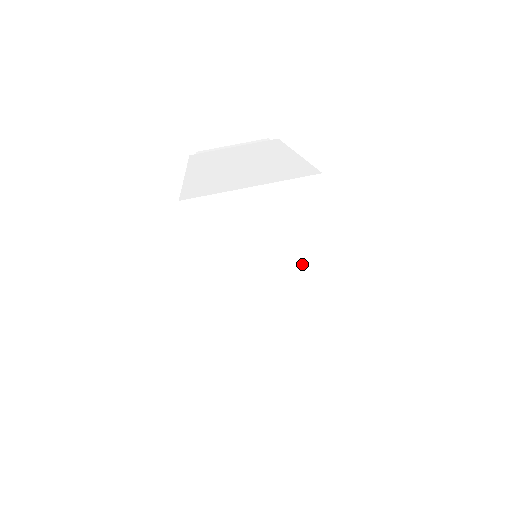
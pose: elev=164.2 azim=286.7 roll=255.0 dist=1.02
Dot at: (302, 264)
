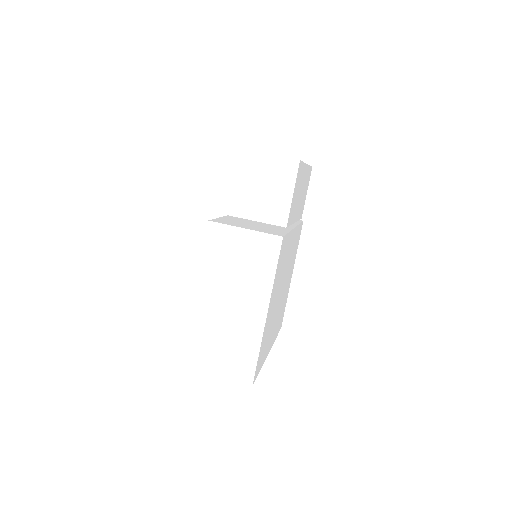
Dot at: occluded
